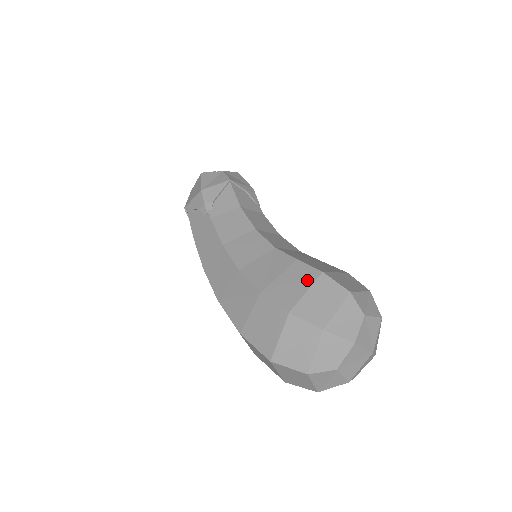
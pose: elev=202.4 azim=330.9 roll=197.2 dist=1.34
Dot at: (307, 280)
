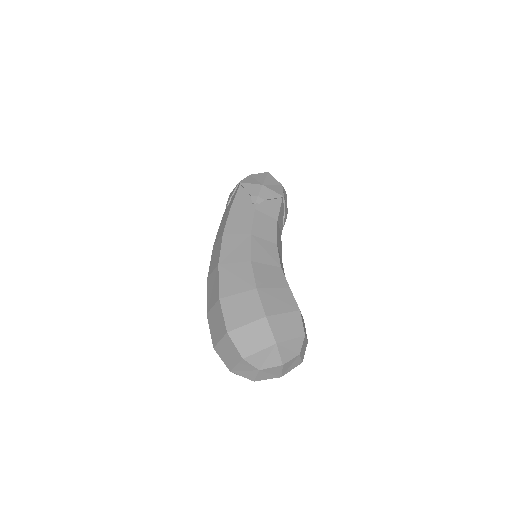
Dot at: (288, 307)
